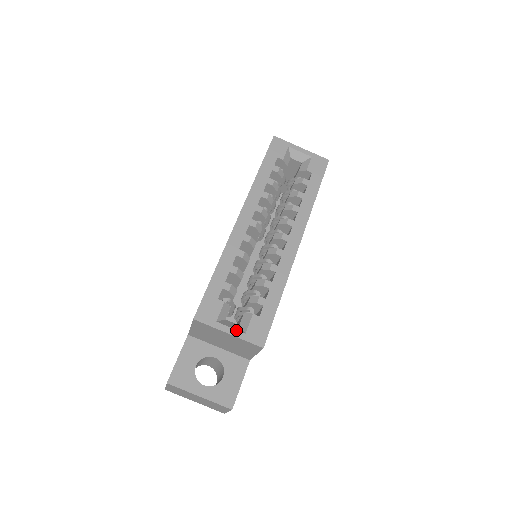
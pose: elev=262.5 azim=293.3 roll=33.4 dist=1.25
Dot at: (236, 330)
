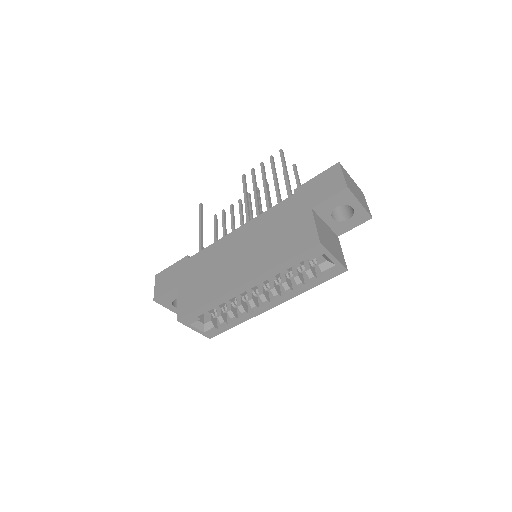
Dot at: (199, 330)
